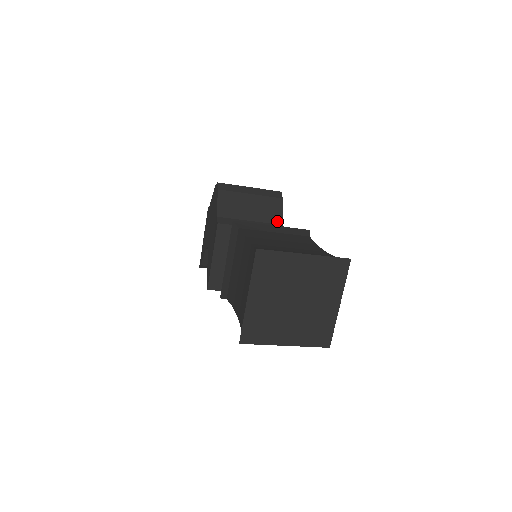
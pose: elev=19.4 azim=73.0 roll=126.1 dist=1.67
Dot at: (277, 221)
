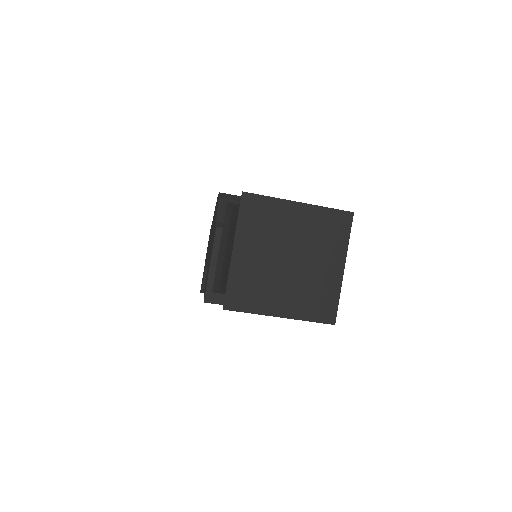
Dot at: occluded
